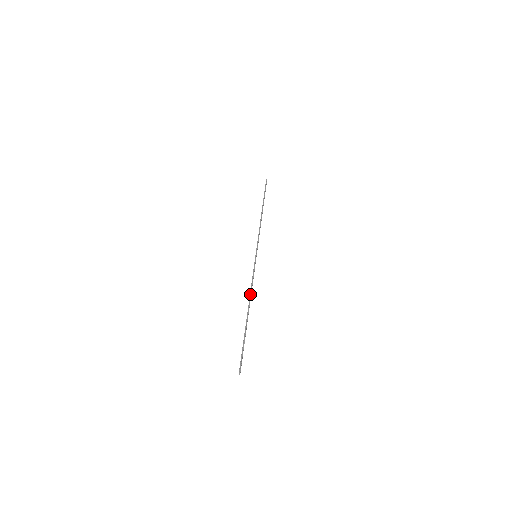
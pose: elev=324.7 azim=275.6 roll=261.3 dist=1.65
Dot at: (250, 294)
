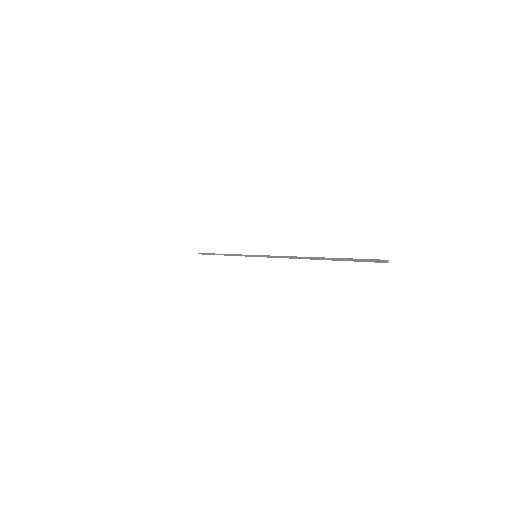
Dot at: (291, 256)
